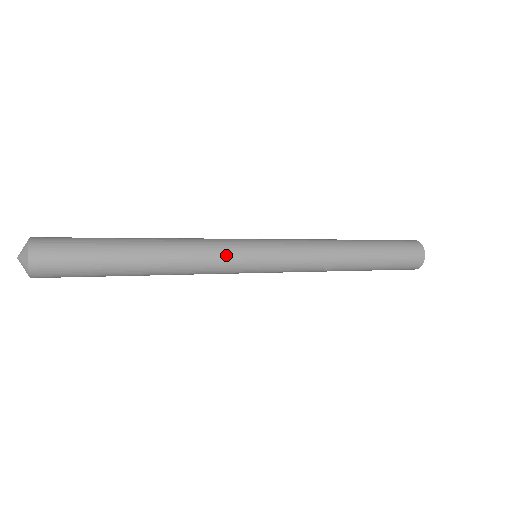
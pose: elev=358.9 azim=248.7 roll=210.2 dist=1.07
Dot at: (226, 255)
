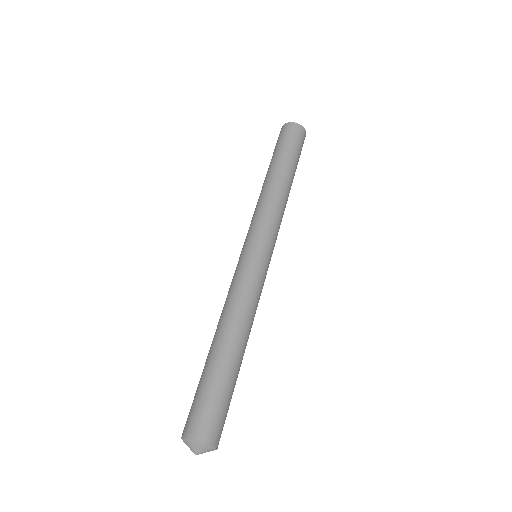
Dot at: occluded
